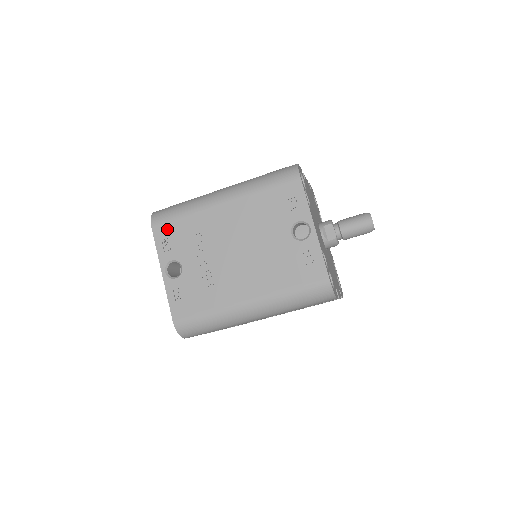
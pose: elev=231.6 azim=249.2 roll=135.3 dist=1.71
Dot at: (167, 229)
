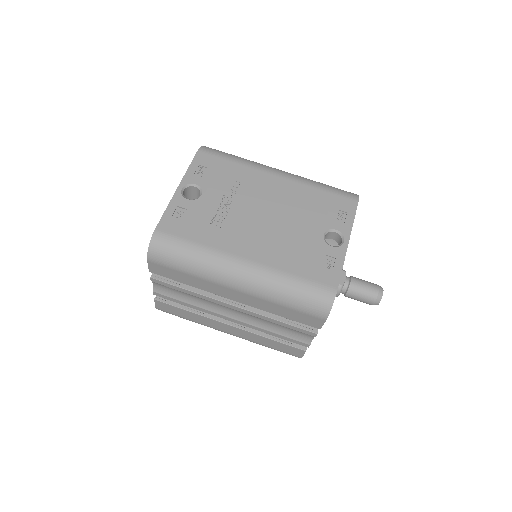
Dot at: (211, 161)
